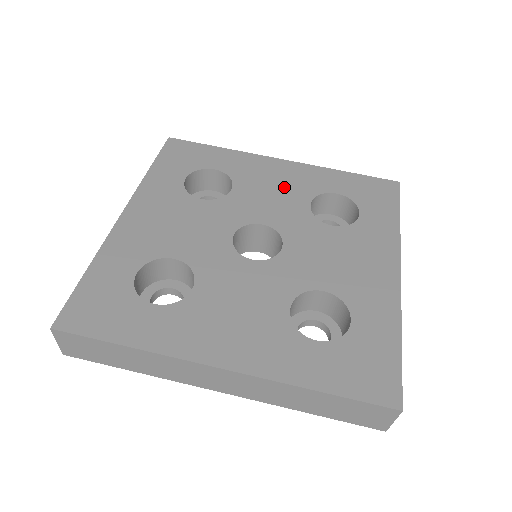
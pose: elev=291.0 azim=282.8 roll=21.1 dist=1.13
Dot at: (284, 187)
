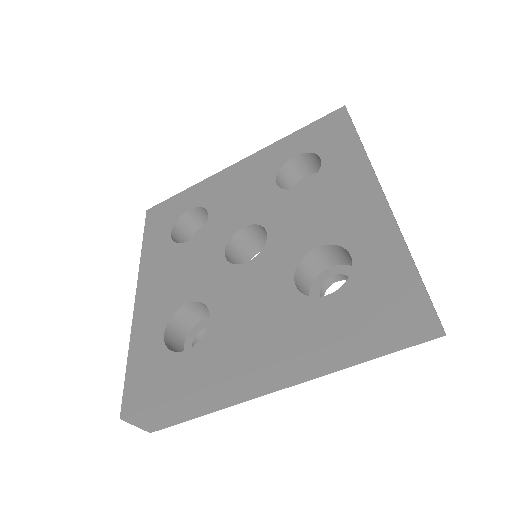
Dot at: (249, 184)
